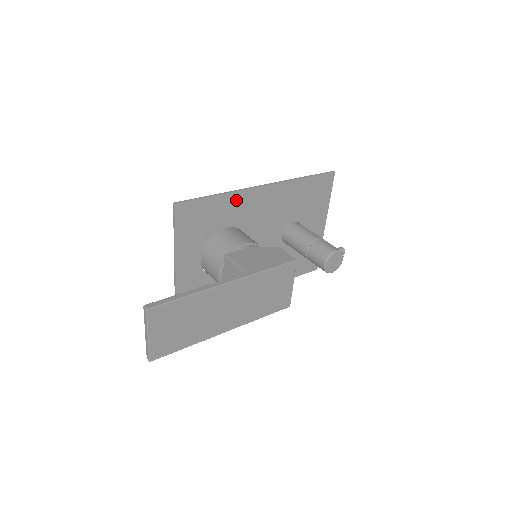
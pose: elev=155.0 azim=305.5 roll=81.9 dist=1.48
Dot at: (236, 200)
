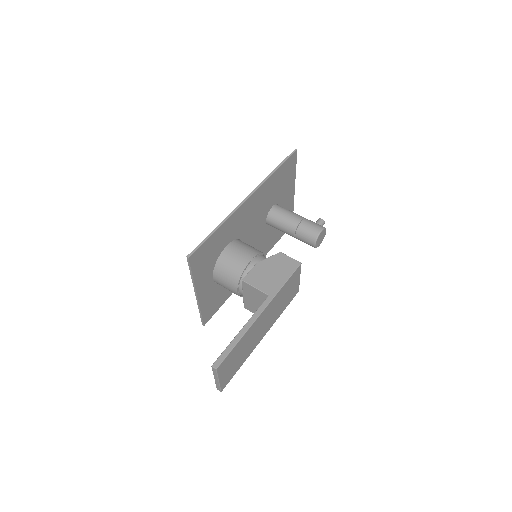
Dot at: (230, 222)
